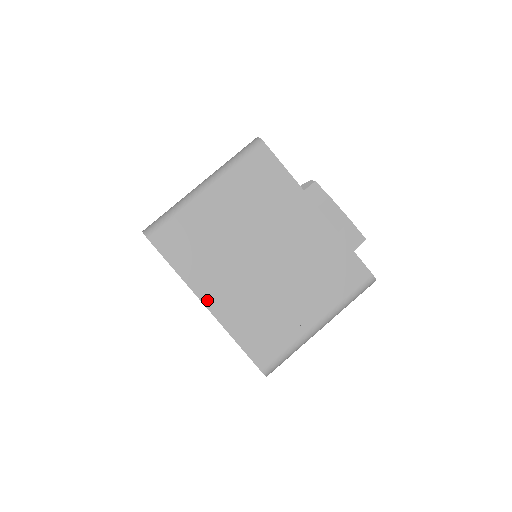
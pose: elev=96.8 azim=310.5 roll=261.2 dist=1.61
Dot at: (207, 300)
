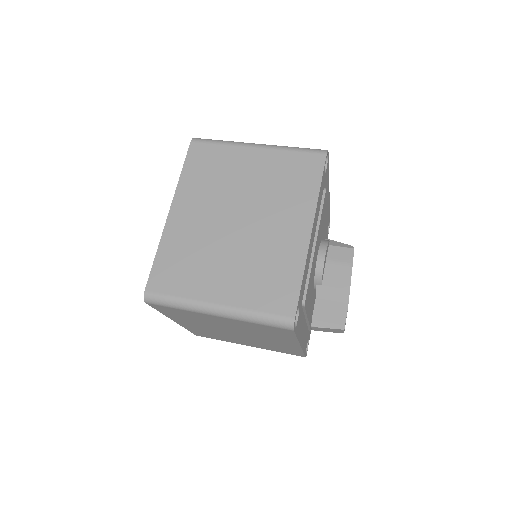
Dot at: (174, 209)
